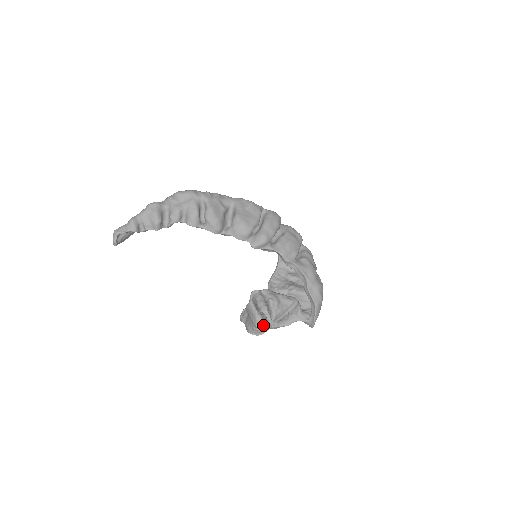
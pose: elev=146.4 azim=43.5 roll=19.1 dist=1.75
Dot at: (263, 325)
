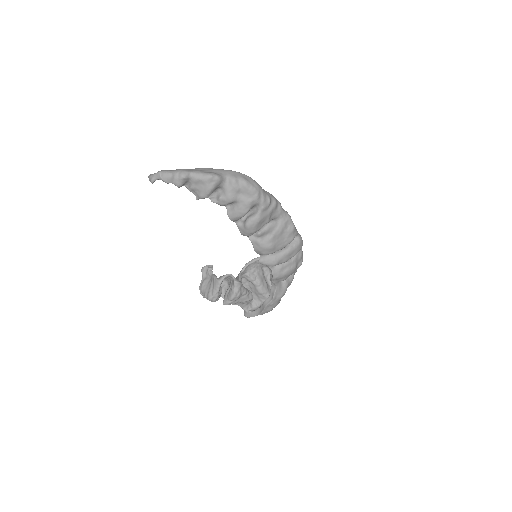
Dot at: (214, 301)
